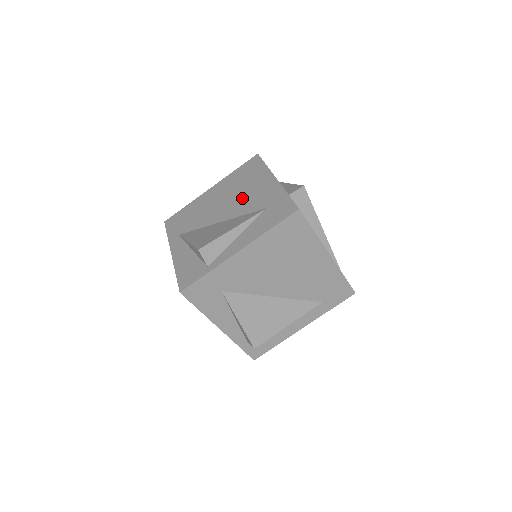
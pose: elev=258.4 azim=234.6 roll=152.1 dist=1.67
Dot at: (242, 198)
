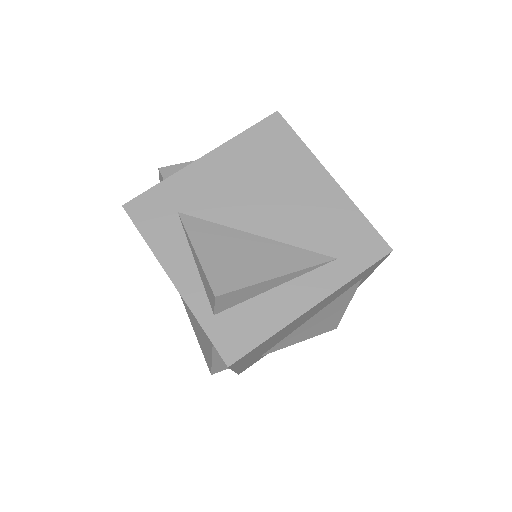
Dot at: occluded
